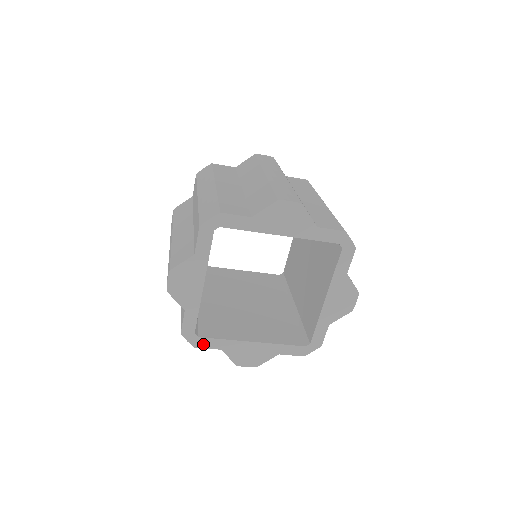
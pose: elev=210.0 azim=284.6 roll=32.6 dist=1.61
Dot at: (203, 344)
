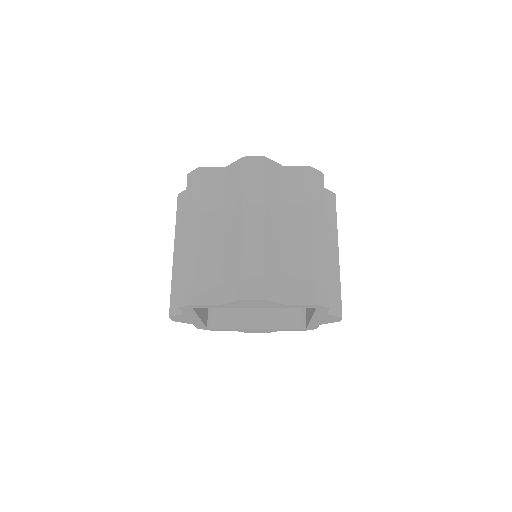
Dot at: (217, 330)
